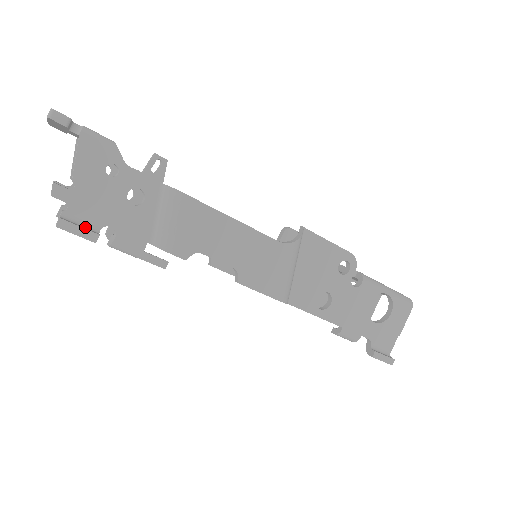
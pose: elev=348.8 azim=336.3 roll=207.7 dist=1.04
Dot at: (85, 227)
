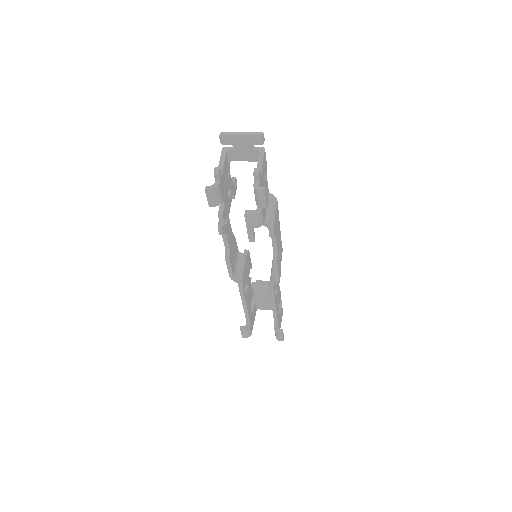
Dot at: occluded
